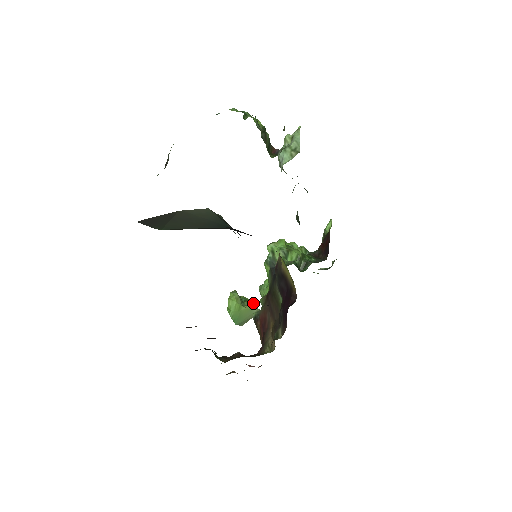
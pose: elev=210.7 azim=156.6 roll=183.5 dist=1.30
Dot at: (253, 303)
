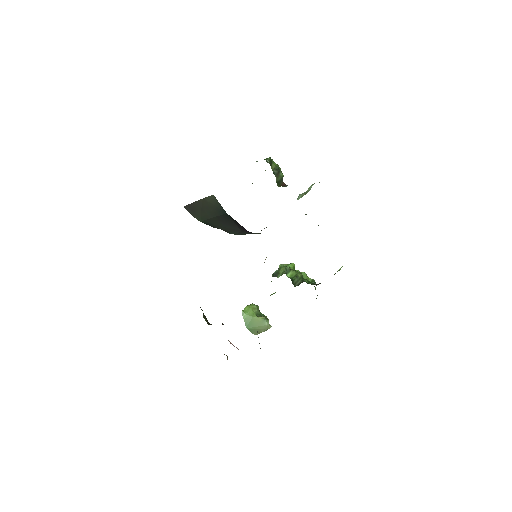
Dot at: (267, 318)
